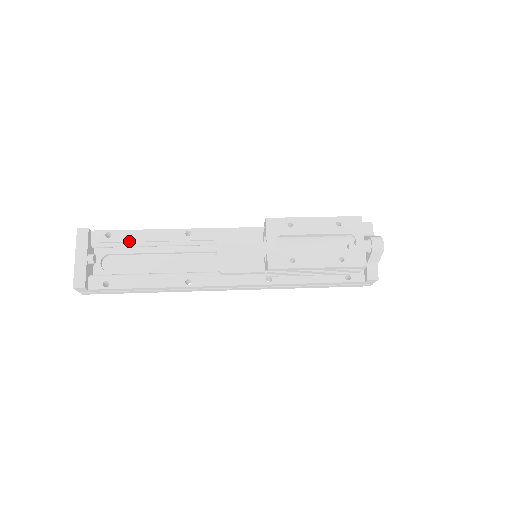
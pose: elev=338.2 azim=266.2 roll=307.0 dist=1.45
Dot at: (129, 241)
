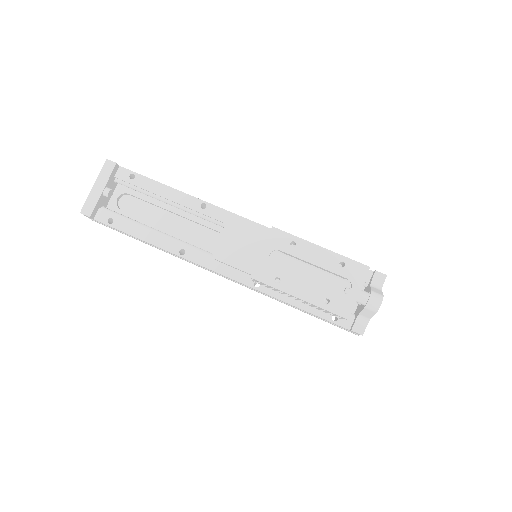
Dot at: (148, 190)
